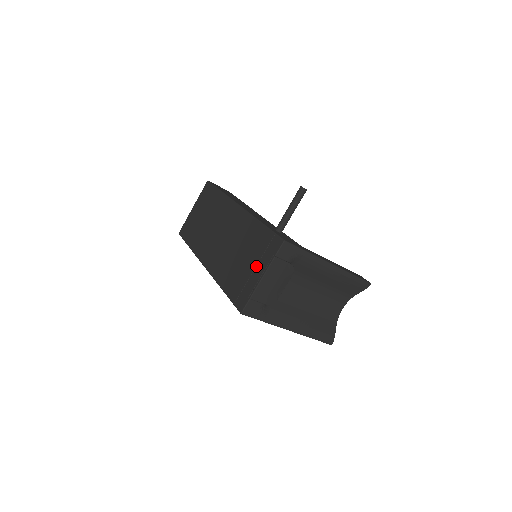
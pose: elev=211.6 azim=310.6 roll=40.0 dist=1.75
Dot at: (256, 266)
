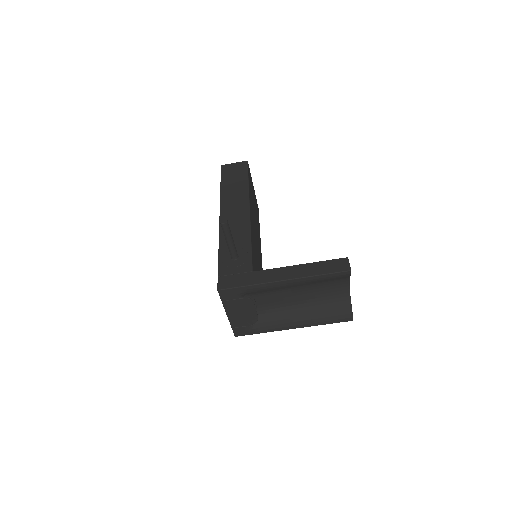
Dot at: occluded
